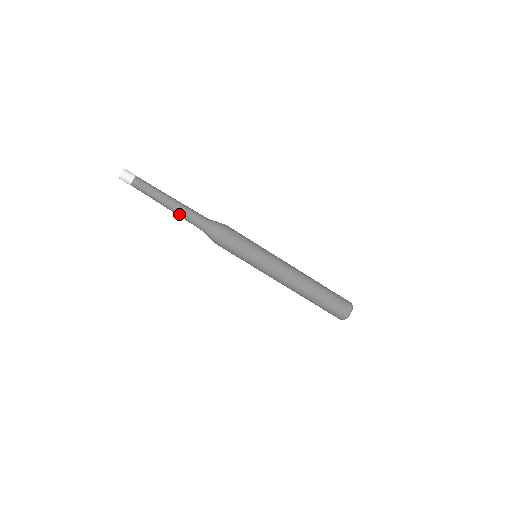
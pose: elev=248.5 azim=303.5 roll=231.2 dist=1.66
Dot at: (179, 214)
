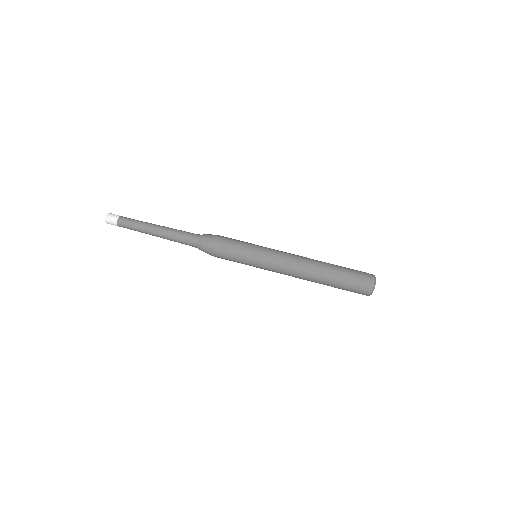
Dot at: (170, 232)
